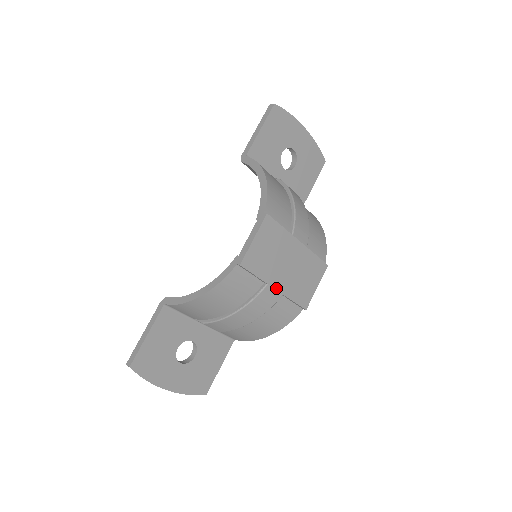
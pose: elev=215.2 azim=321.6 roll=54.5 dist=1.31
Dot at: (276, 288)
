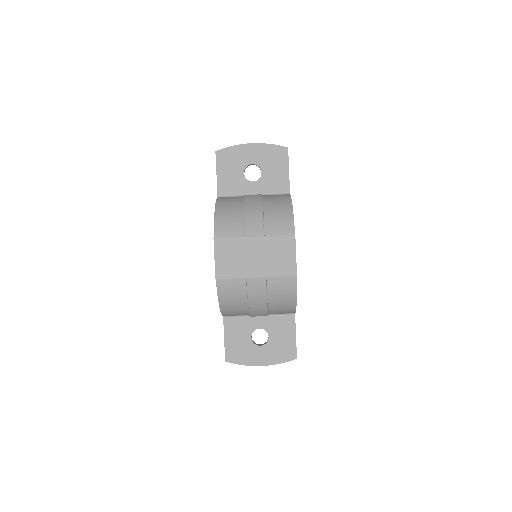
Dot at: (256, 276)
